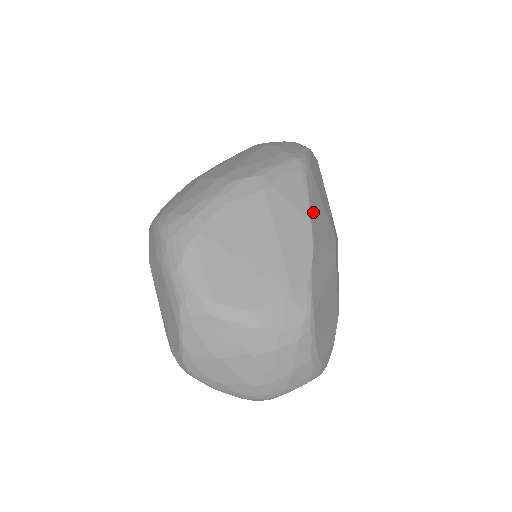
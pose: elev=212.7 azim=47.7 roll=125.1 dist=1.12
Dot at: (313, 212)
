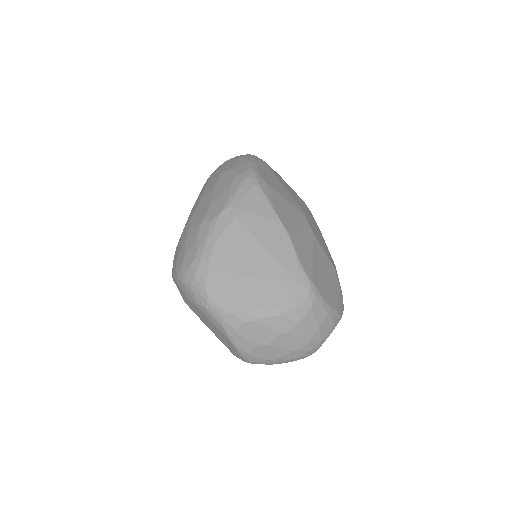
Dot at: (278, 211)
